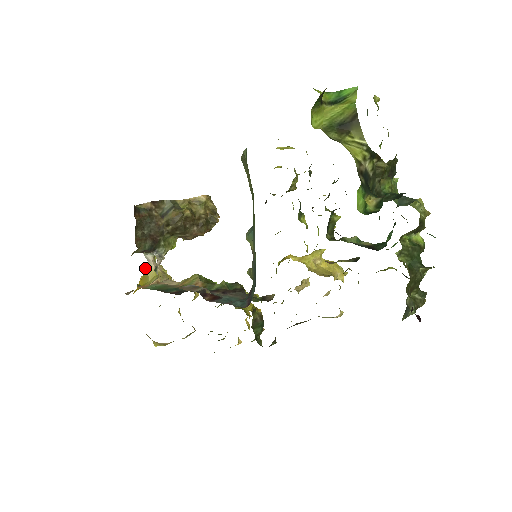
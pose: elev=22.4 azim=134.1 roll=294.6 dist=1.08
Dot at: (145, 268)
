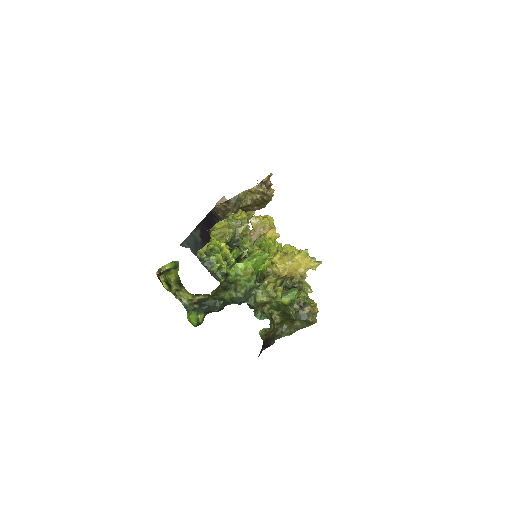
Dot at: occluded
